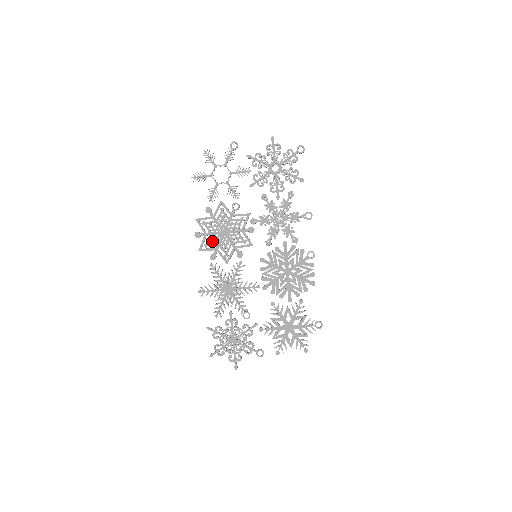
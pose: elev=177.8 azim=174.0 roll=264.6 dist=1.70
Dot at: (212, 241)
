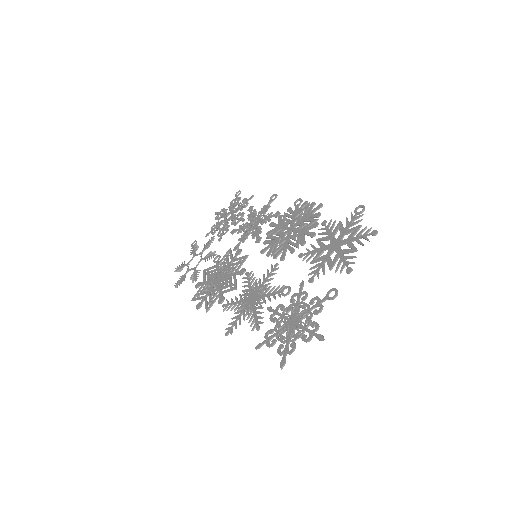
Dot at: (213, 294)
